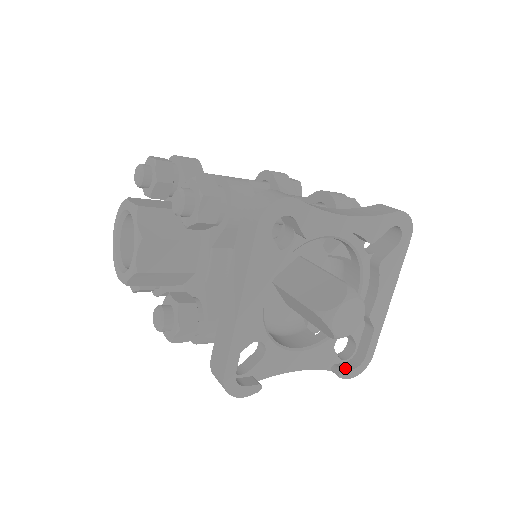
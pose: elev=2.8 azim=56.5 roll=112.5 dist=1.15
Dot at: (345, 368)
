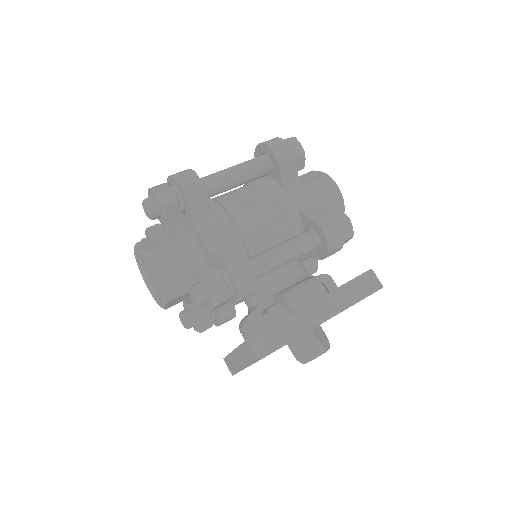
Dot at: occluded
